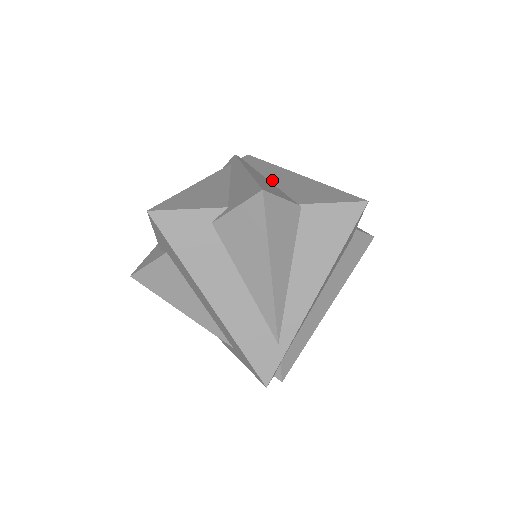
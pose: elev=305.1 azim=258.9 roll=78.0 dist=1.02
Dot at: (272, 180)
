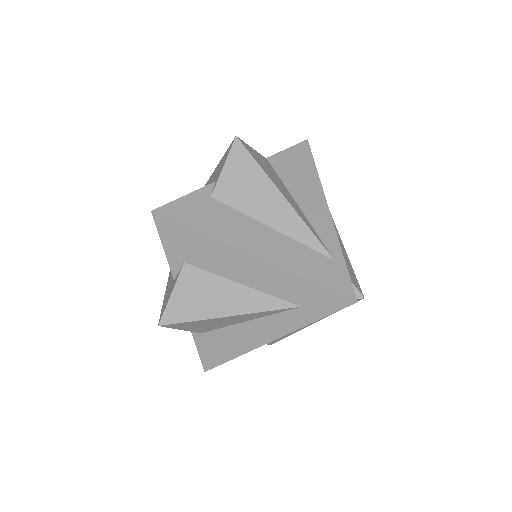
Dot at: occluded
